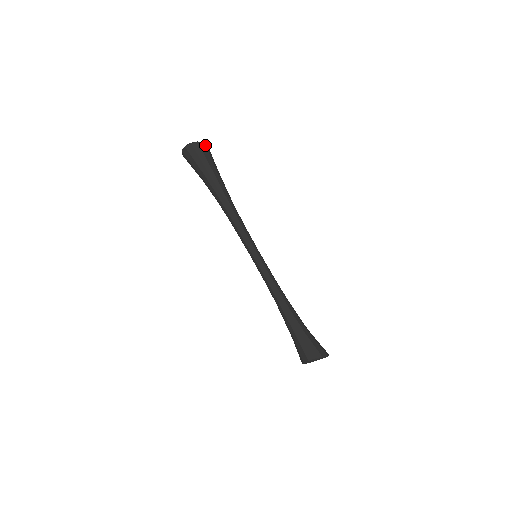
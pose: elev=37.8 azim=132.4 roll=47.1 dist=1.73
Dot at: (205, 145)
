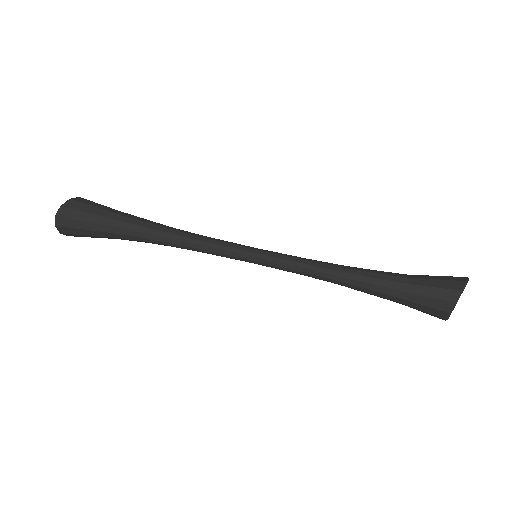
Dot at: (73, 200)
